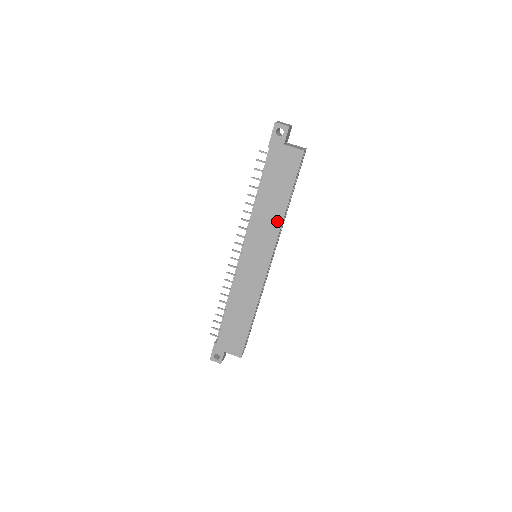
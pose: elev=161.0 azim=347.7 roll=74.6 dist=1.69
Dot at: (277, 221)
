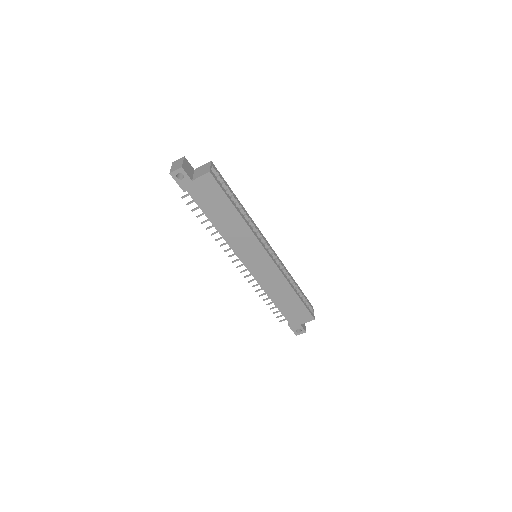
Dot at: (244, 228)
